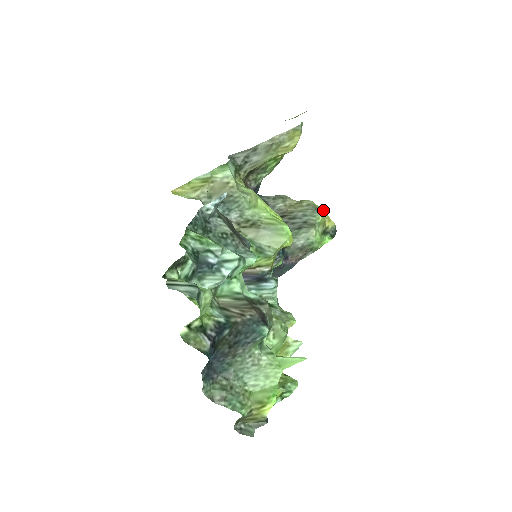
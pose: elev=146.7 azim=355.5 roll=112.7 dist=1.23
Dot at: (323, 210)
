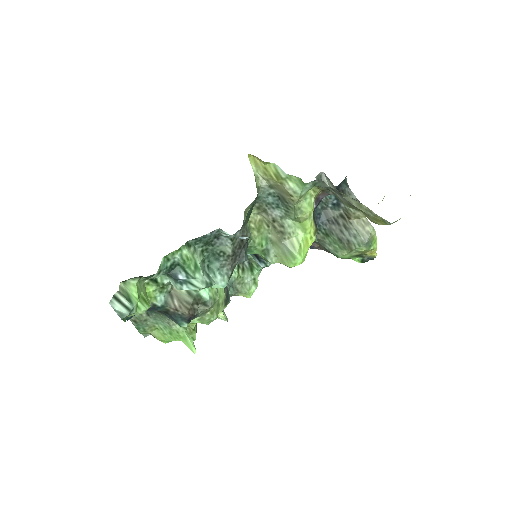
Dot at: occluded
